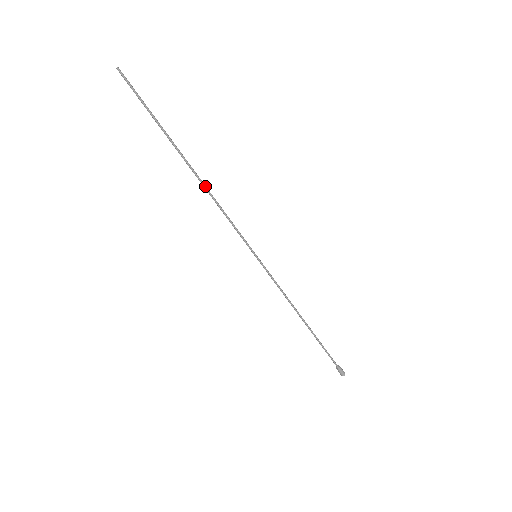
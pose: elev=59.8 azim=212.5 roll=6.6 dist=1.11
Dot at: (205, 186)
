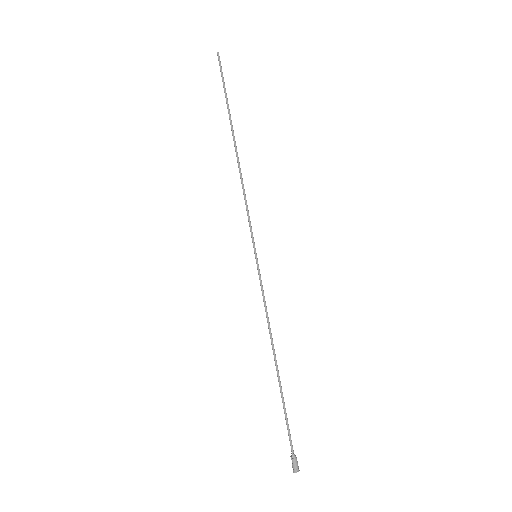
Dot at: occluded
